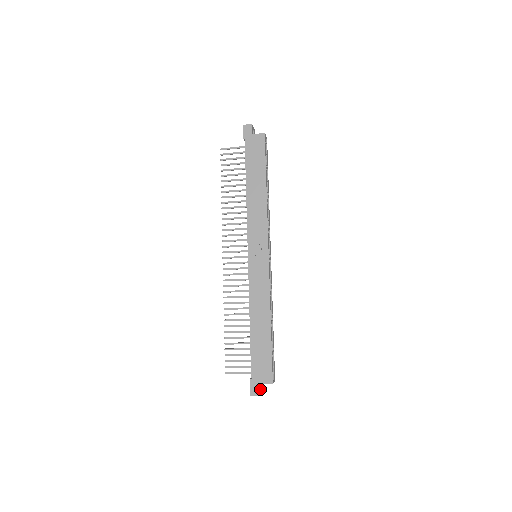
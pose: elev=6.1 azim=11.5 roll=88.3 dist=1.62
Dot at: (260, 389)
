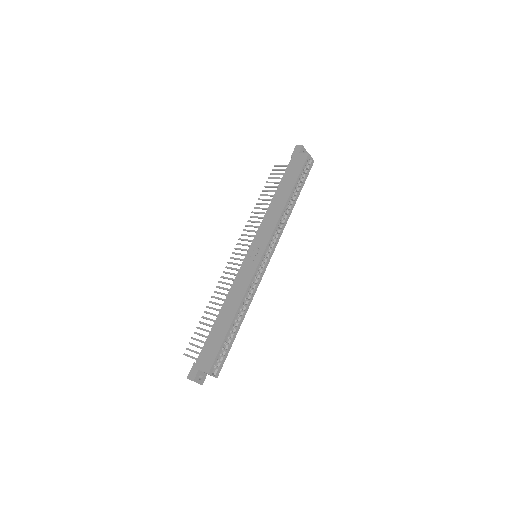
Dot at: (198, 377)
